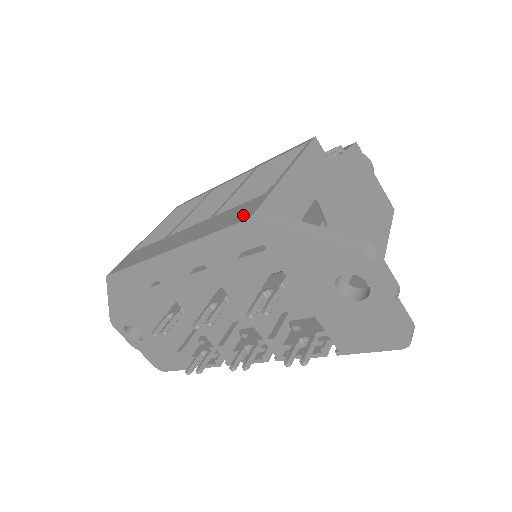
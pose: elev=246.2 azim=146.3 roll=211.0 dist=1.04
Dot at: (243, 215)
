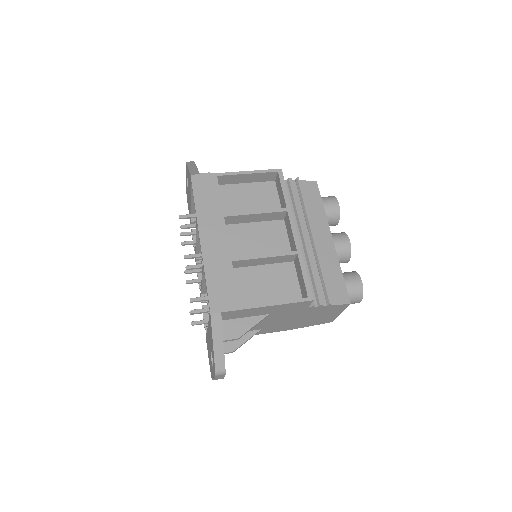
Dot at: (217, 302)
